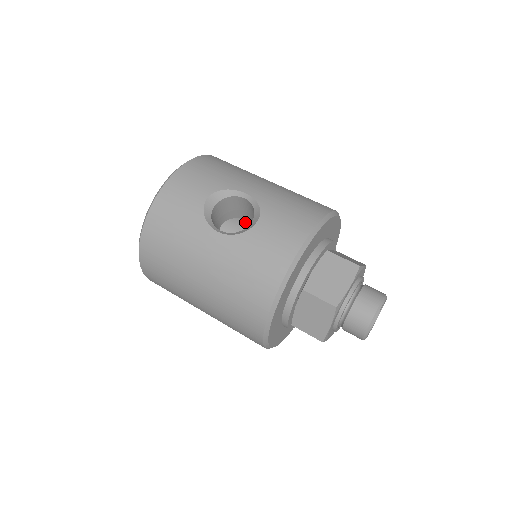
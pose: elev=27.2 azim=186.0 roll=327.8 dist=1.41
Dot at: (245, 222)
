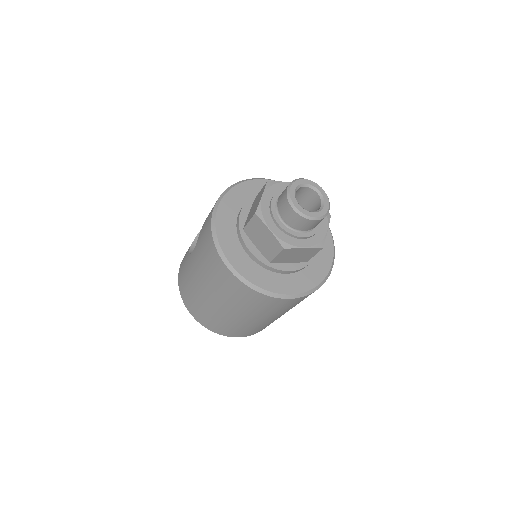
Dot at: occluded
